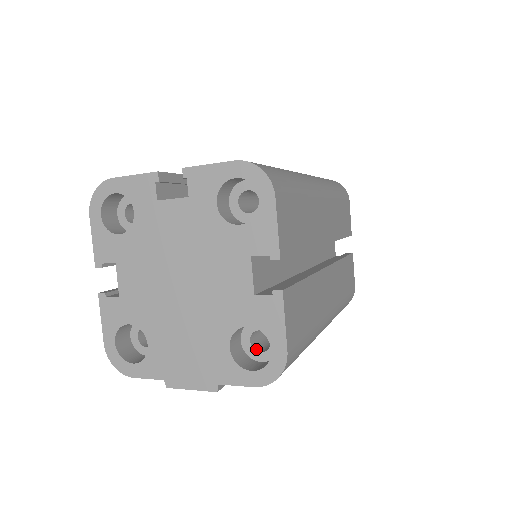
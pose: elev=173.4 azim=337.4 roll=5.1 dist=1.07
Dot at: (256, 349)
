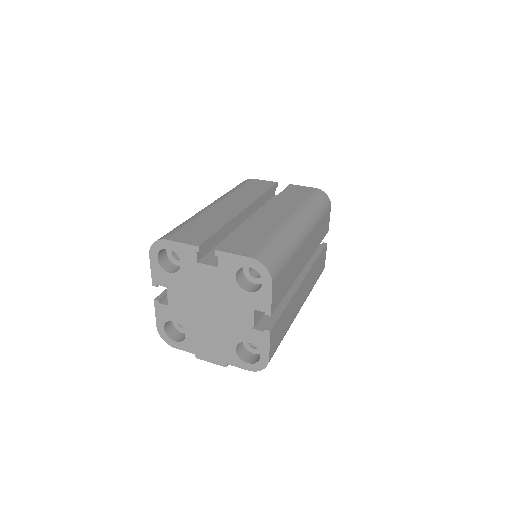
Dot at: (251, 346)
